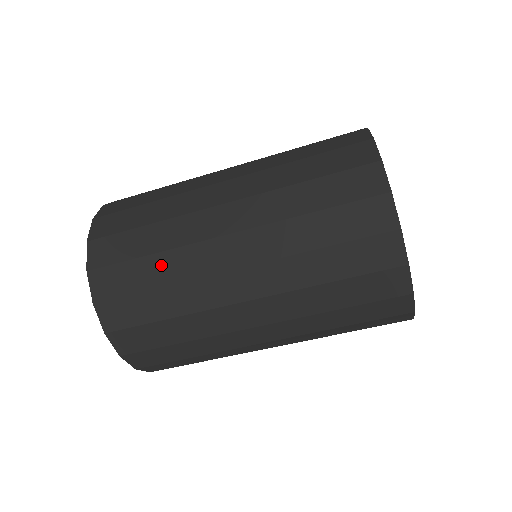
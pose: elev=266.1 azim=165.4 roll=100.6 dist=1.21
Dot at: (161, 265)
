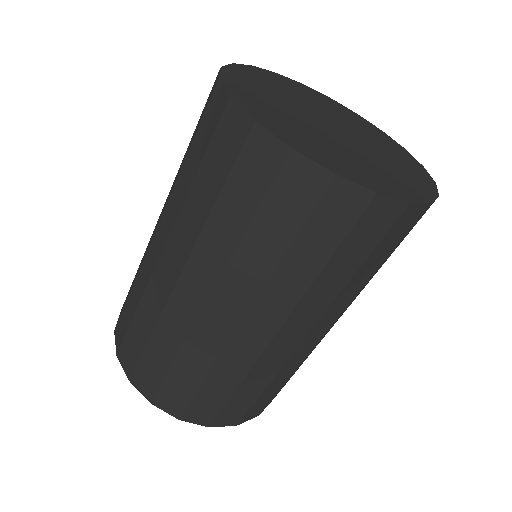
Dot at: (189, 363)
